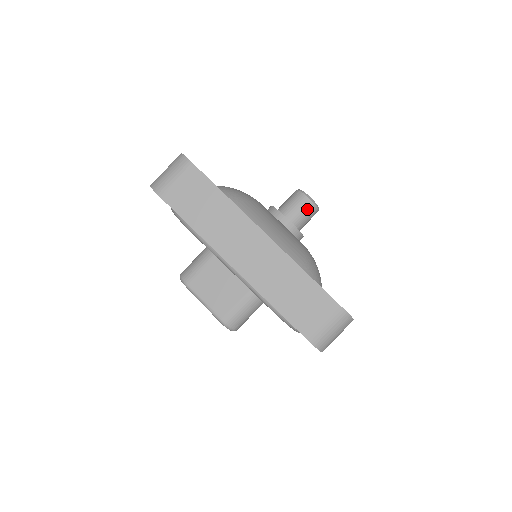
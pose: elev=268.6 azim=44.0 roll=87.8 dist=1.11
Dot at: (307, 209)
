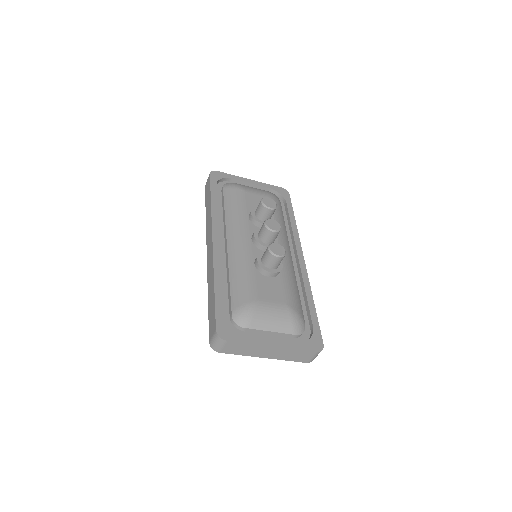
Dot at: (279, 261)
